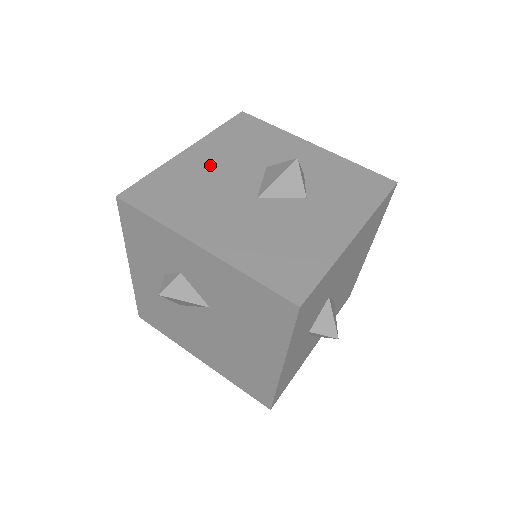
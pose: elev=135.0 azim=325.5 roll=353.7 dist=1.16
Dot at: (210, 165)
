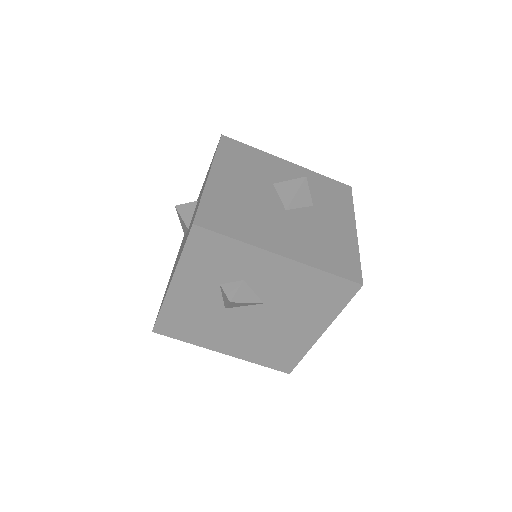
Dot at: (237, 186)
